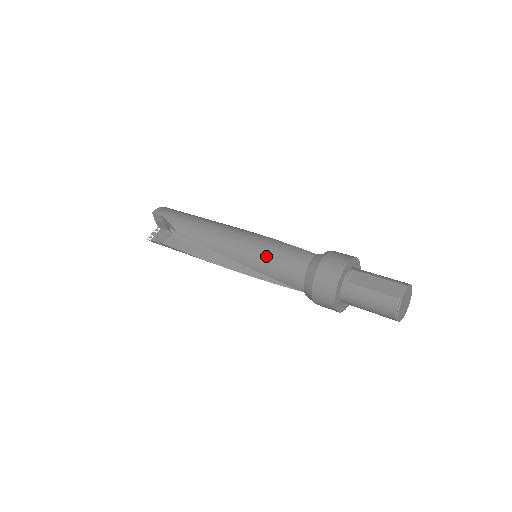
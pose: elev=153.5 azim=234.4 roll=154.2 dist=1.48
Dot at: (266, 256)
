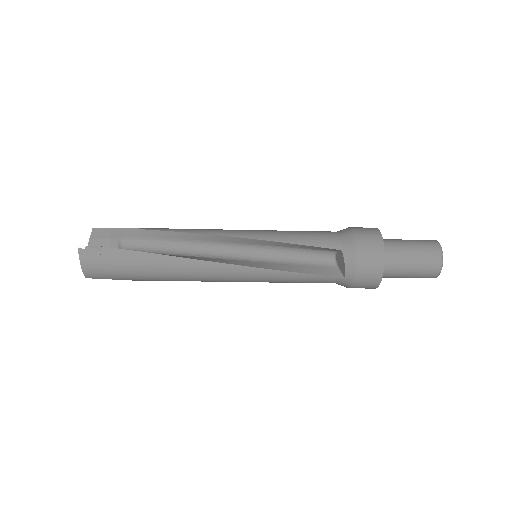
Dot at: occluded
